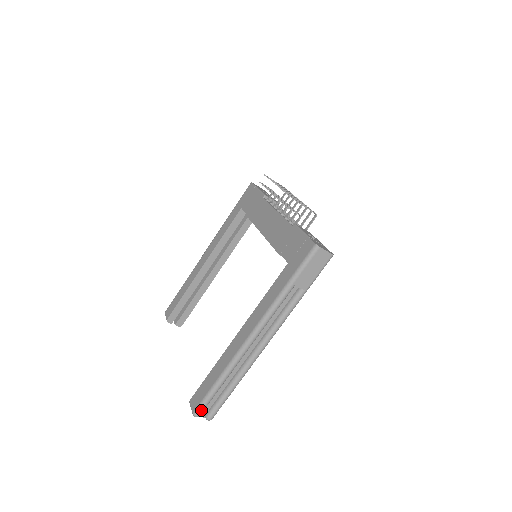
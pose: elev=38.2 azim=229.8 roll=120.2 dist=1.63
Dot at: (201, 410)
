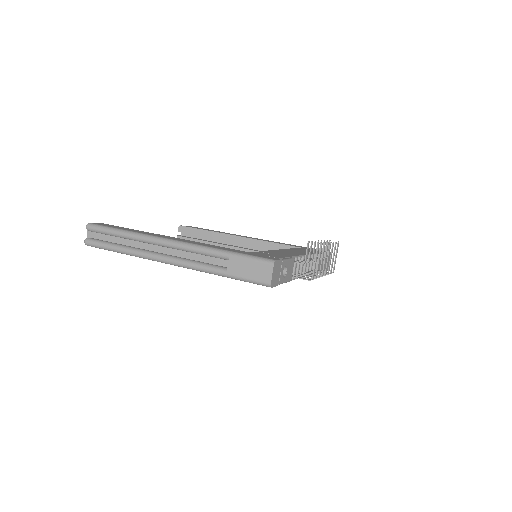
Dot at: (93, 227)
